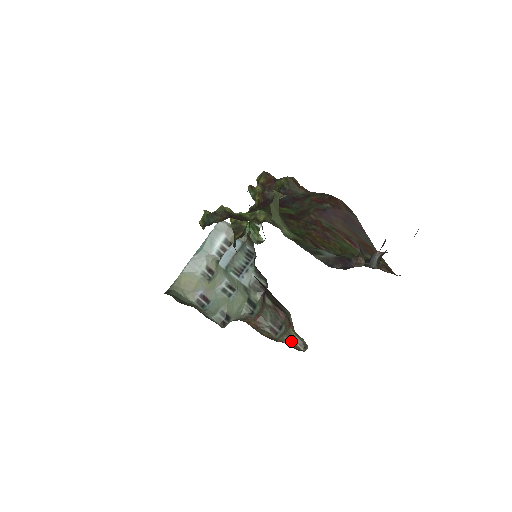
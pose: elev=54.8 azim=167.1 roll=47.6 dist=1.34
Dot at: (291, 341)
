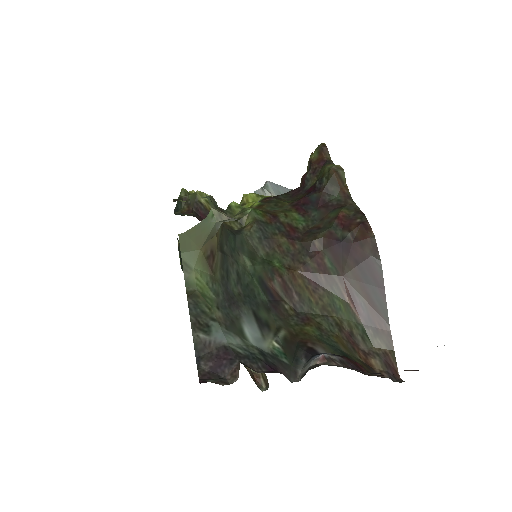
Dot at: occluded
